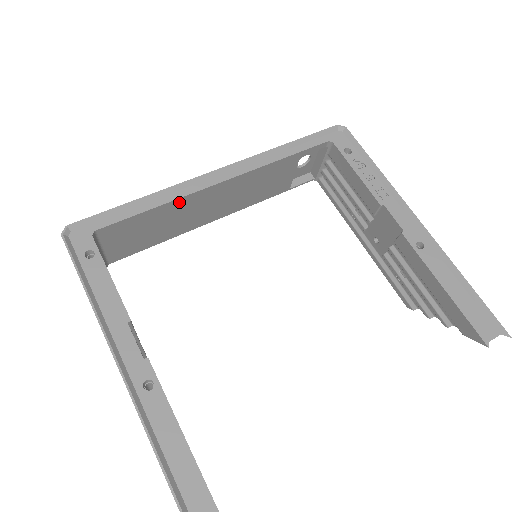
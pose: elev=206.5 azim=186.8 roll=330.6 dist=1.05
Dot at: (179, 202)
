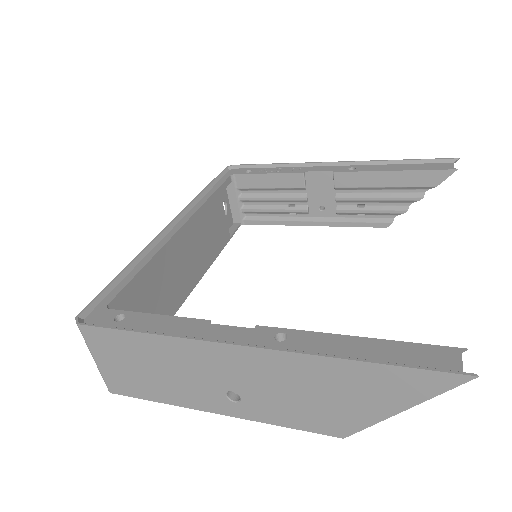
Dot at: (161, 256)
